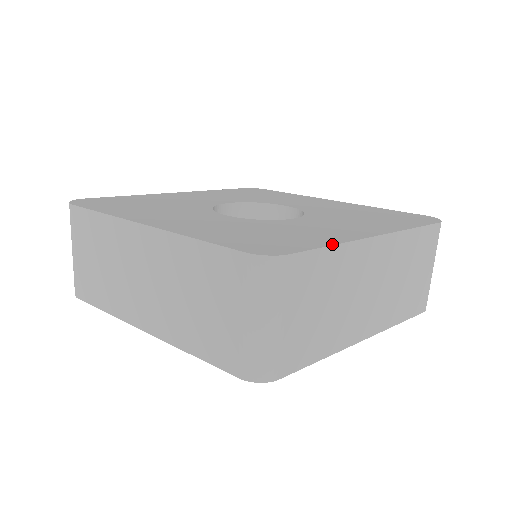
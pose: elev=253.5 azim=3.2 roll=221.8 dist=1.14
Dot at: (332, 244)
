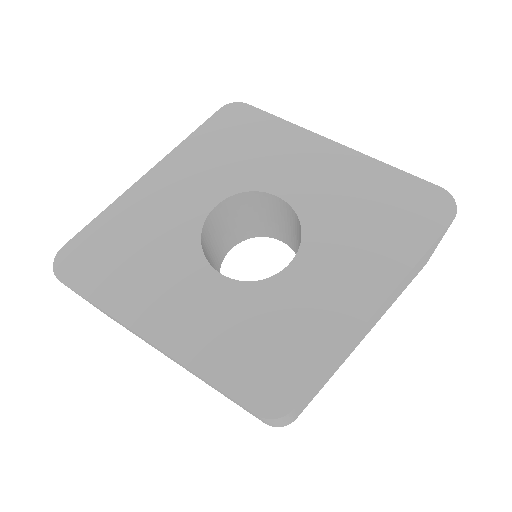
Dot at: (332, 361)
